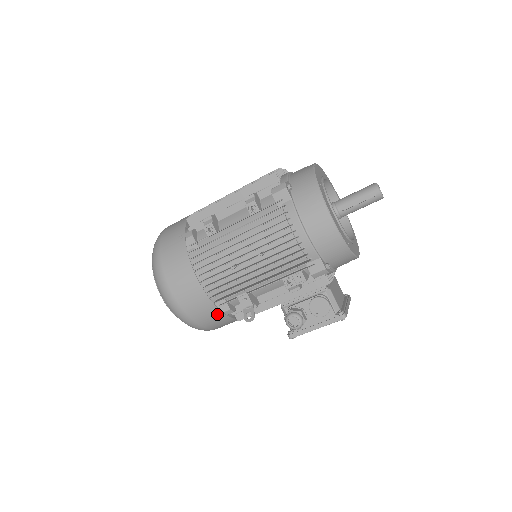
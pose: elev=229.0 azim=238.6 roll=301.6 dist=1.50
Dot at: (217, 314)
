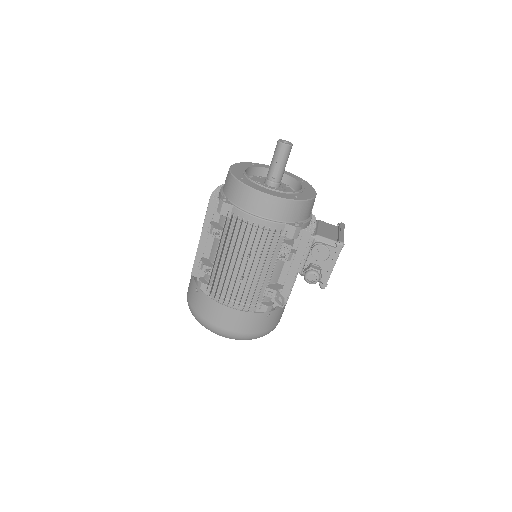
Dot at: (263, 316)
